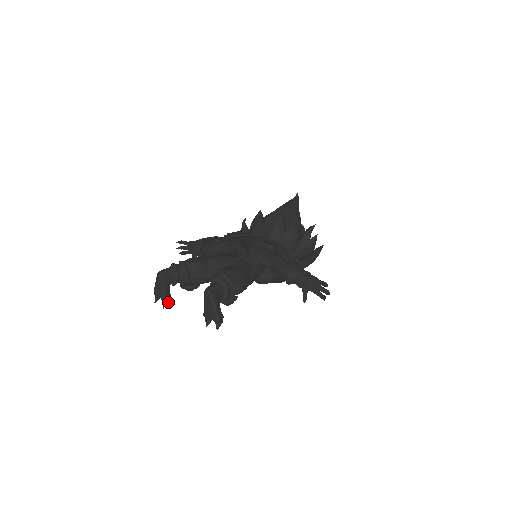
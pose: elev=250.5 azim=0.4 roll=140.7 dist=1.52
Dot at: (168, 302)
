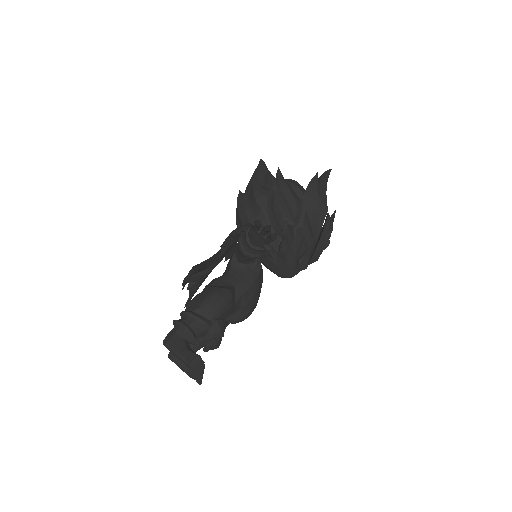
Dot at: occluded
